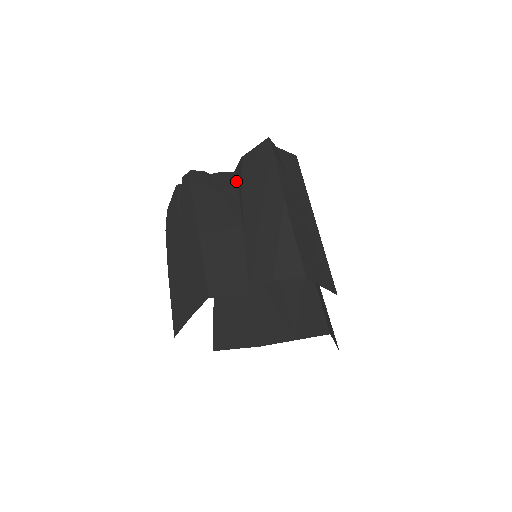
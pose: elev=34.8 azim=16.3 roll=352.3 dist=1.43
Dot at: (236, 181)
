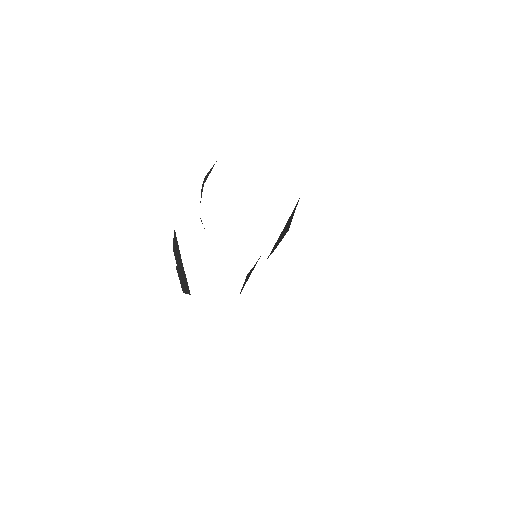
Dot at: occluded
